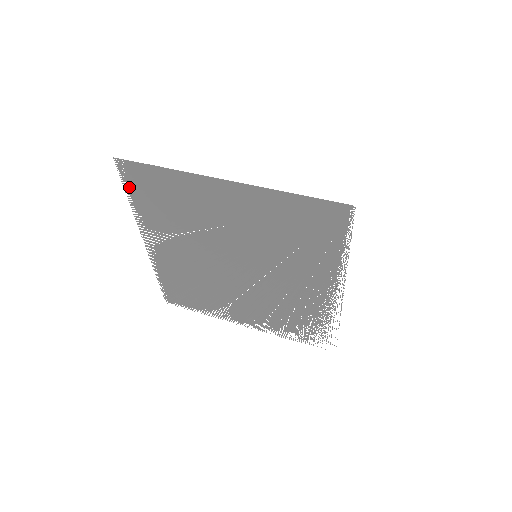
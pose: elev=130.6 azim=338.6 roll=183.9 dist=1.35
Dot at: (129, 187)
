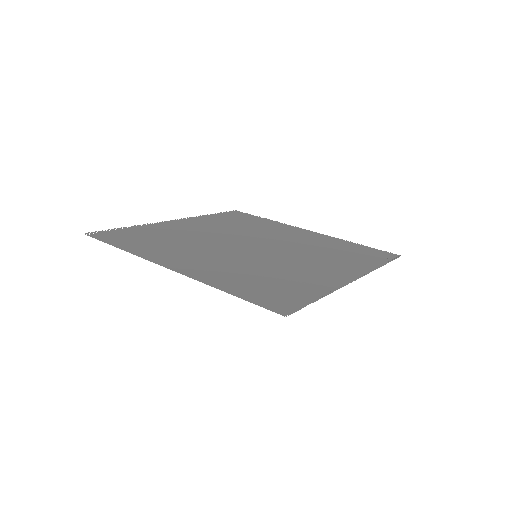
Dot at: (117, 231)
